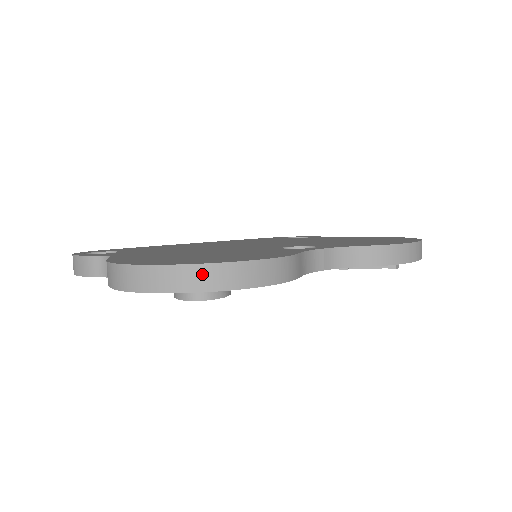
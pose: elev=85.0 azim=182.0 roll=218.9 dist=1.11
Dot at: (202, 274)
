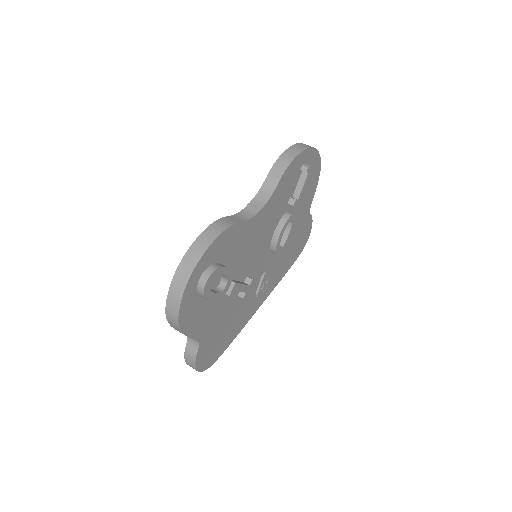
Dot at: (184, 268)
